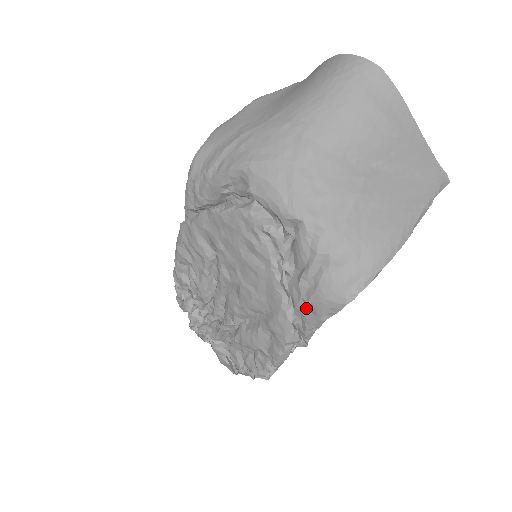
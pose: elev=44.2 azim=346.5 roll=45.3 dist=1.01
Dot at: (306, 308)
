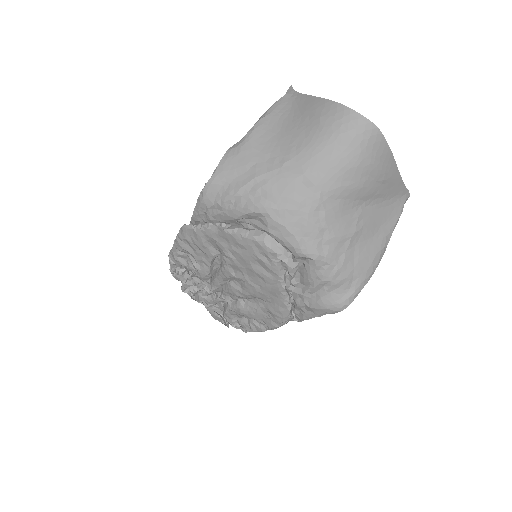
Dot at: (306, 308)
